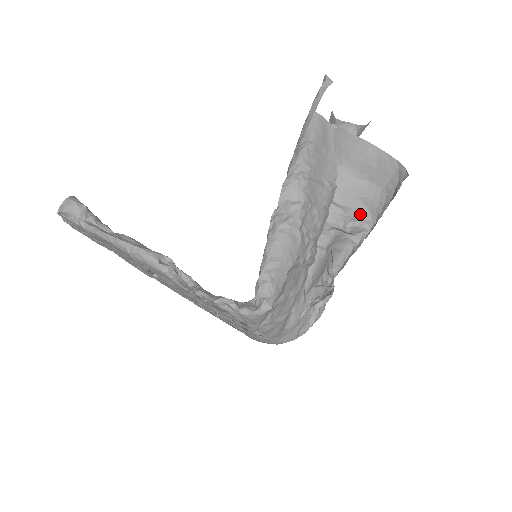
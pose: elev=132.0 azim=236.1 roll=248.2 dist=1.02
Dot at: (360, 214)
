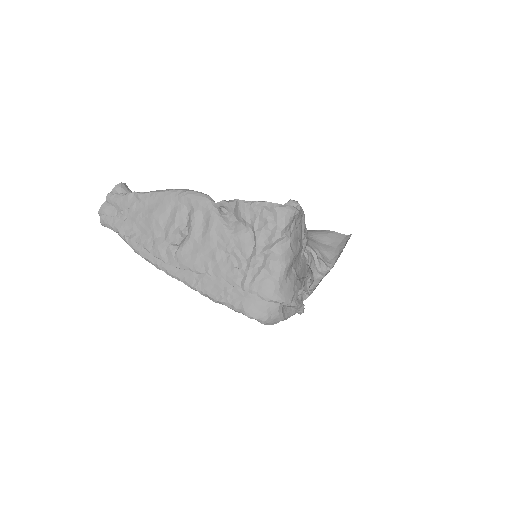
Dot at: (324, 258)
